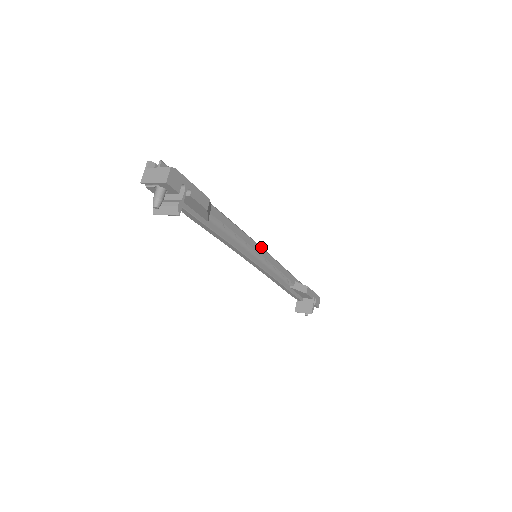
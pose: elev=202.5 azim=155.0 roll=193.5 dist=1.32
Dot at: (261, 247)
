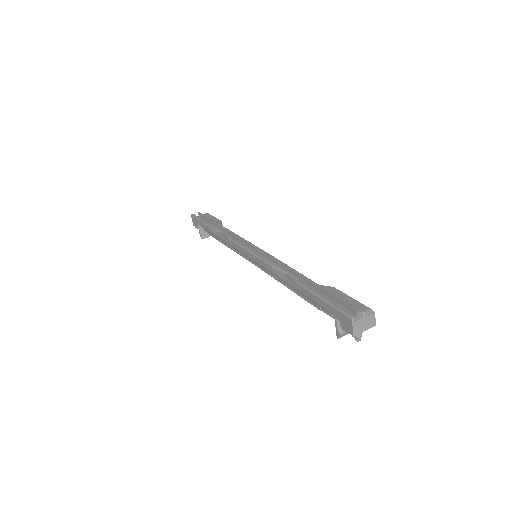
Dot at: (258, 247)
